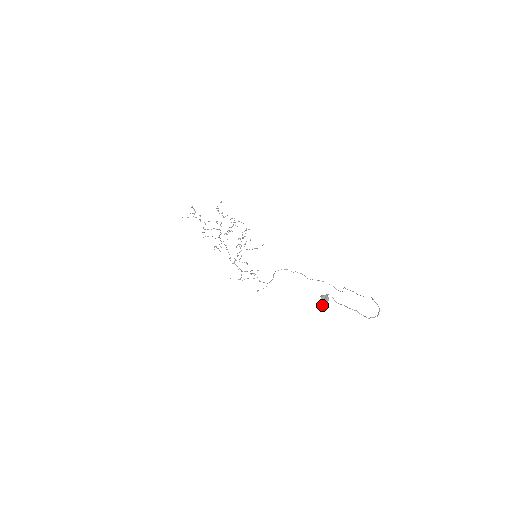
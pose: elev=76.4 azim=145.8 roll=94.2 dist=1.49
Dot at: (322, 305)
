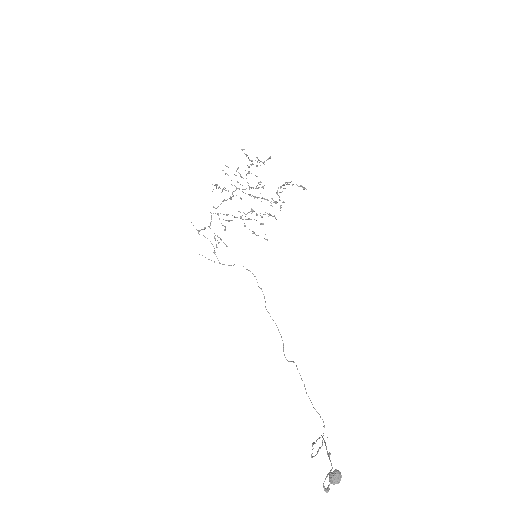
Dot at: occluded
